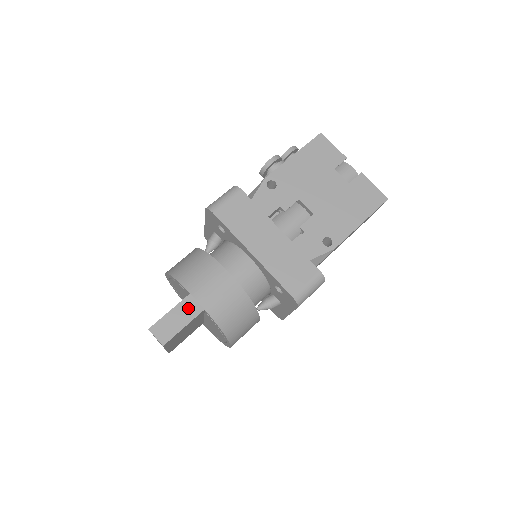
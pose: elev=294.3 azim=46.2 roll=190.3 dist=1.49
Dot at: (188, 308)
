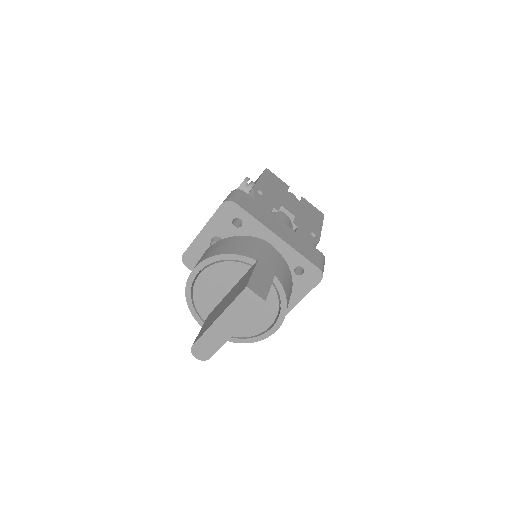
Dot at: (264, 271)
